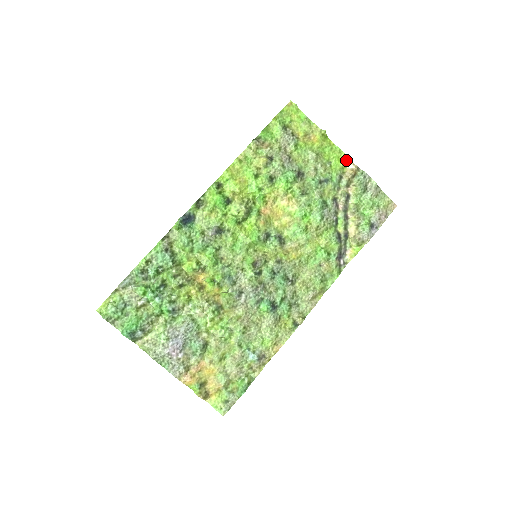
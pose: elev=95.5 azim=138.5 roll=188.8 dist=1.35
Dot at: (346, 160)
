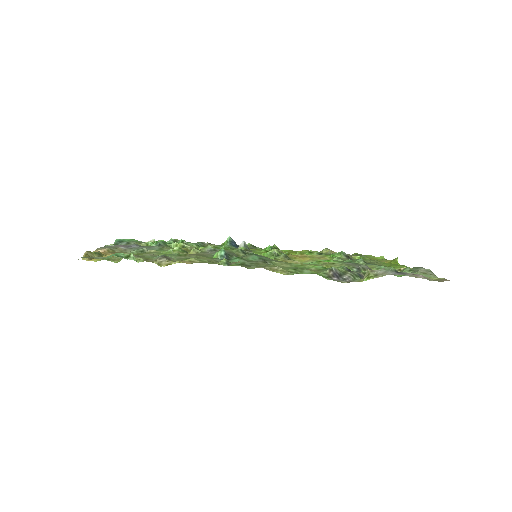
Dot at: occluded
